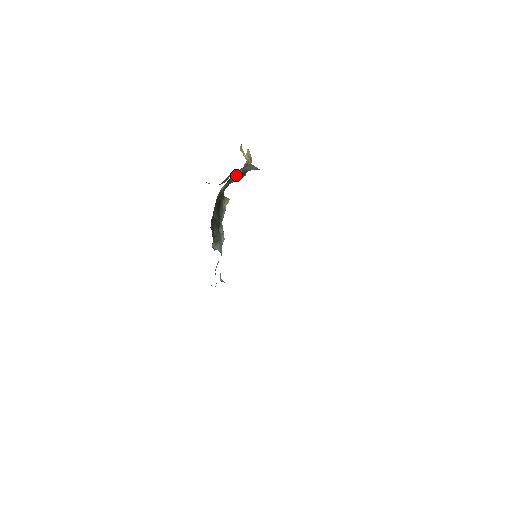
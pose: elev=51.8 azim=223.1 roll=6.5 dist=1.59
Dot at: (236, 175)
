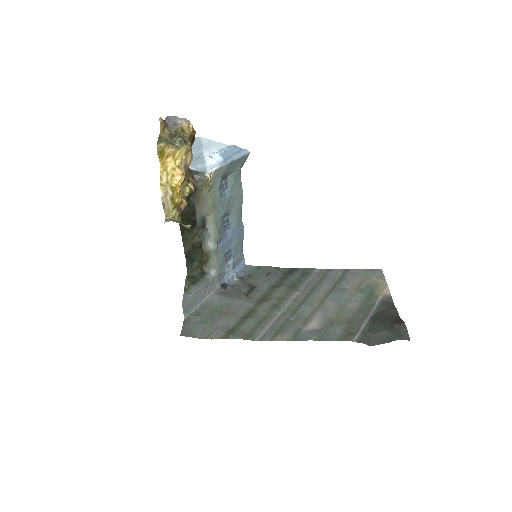
Dot at: occluded
